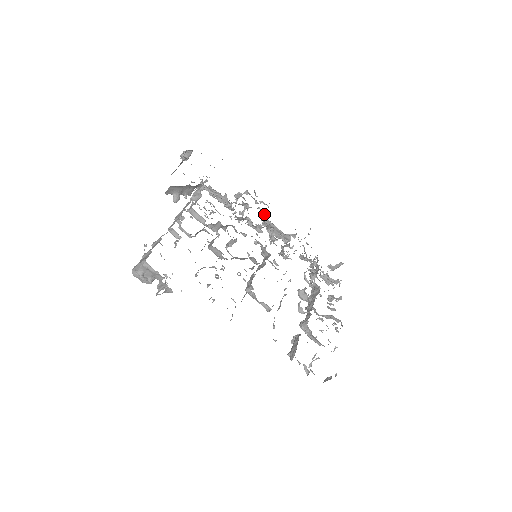
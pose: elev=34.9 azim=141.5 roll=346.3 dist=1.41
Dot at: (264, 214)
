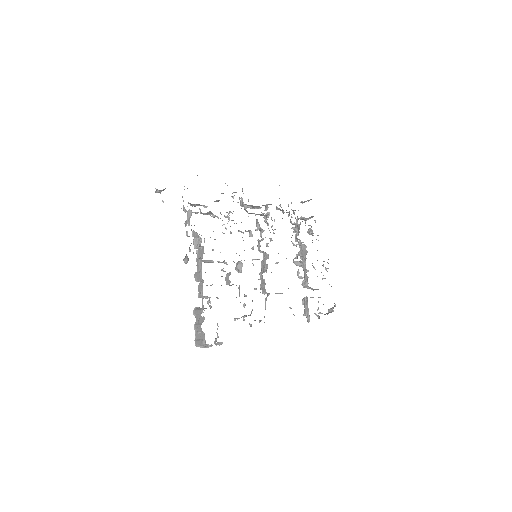
Dot at: (245, 209)
